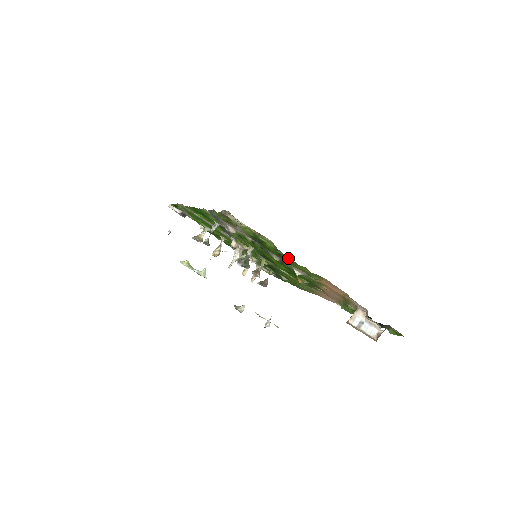
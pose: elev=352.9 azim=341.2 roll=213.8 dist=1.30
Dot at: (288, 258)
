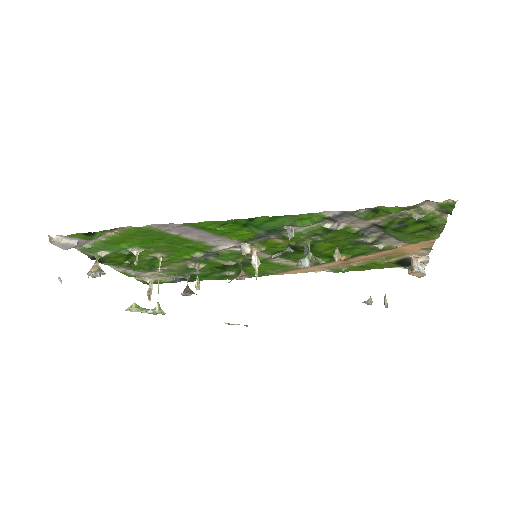
Dot at: (438, 230)
